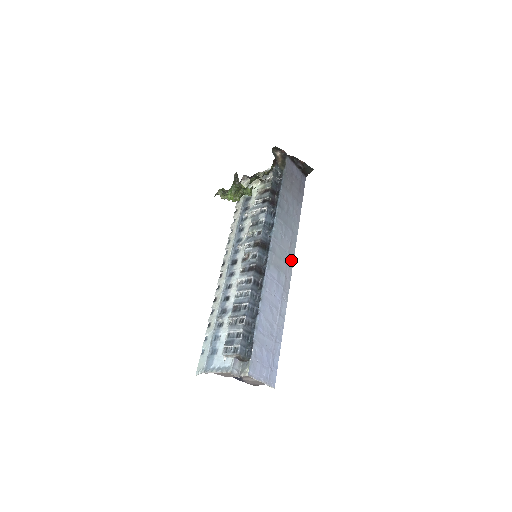
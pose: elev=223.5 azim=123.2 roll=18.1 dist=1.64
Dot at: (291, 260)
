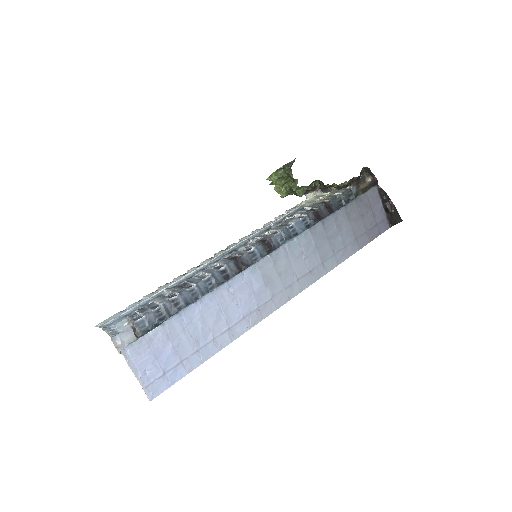
Dot at: (296, 290)
